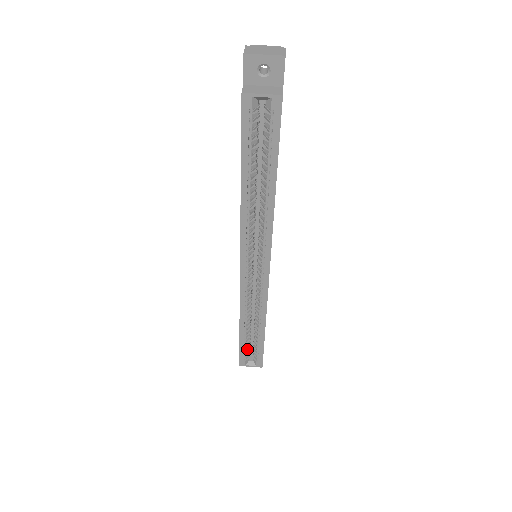
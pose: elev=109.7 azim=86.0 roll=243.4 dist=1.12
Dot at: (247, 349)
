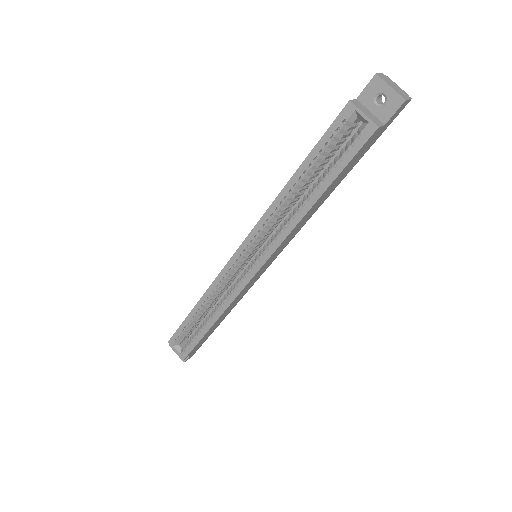
Dot at: (185, 332)
